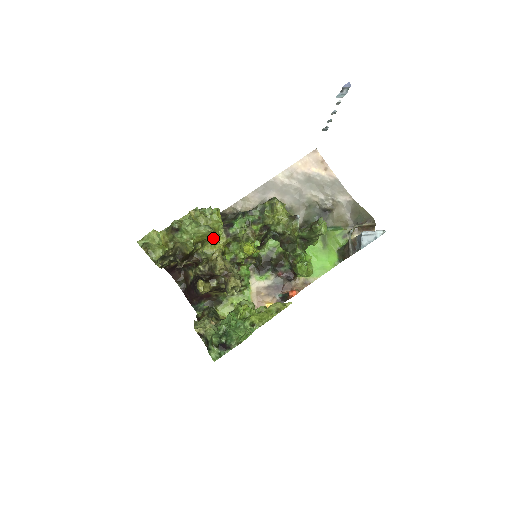
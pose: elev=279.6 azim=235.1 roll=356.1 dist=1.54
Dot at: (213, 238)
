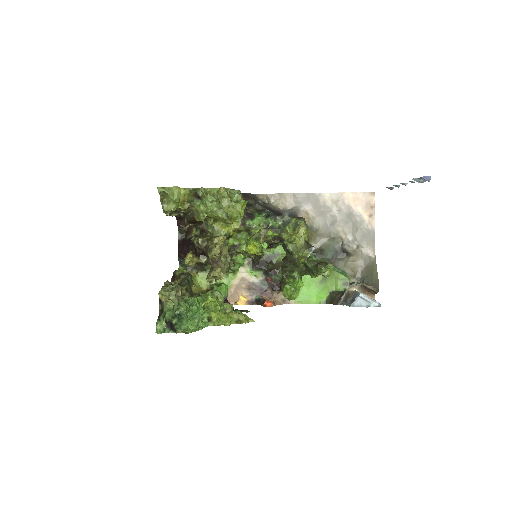
Dot at: (226, 222)
